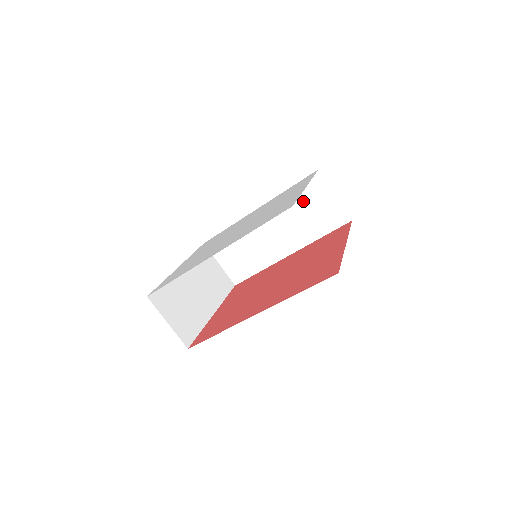
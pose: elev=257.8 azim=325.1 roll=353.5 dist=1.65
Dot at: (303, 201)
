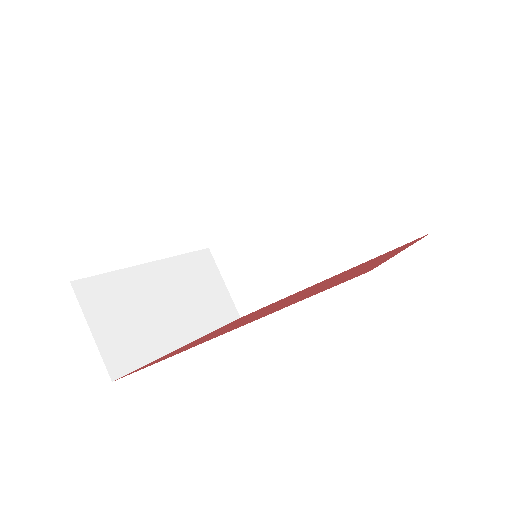
Dot at: (354, 194)
